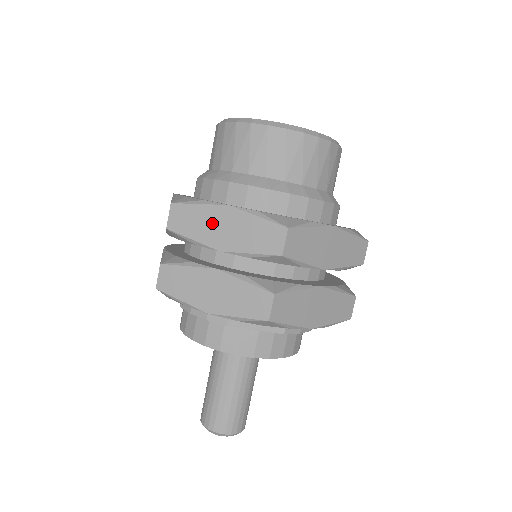
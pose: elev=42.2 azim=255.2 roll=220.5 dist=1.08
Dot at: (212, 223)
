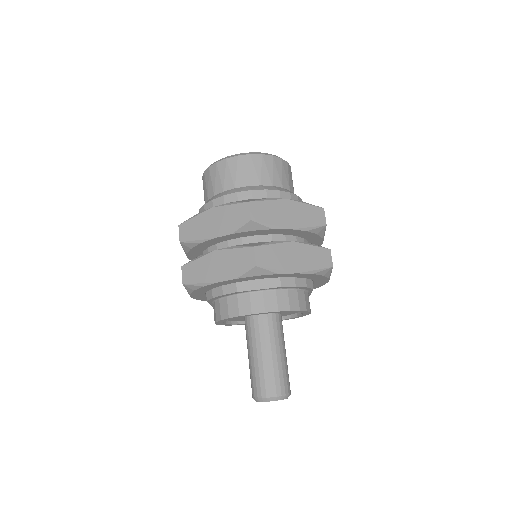
Dot at: (205, 224)
